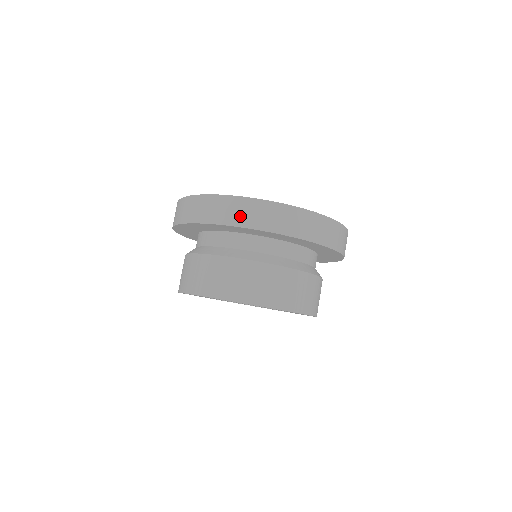
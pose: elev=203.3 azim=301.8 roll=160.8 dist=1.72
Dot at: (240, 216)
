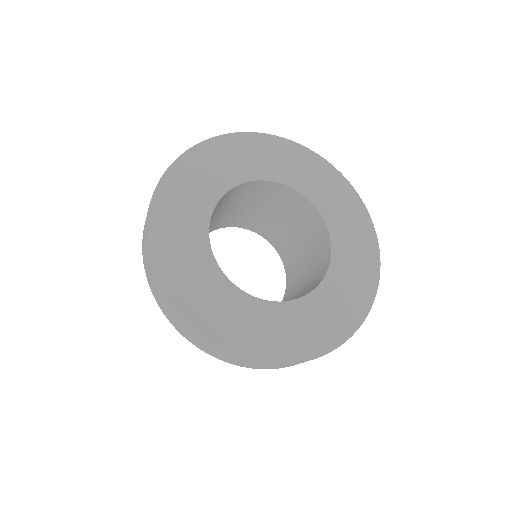
Dot at: (210, 352)
